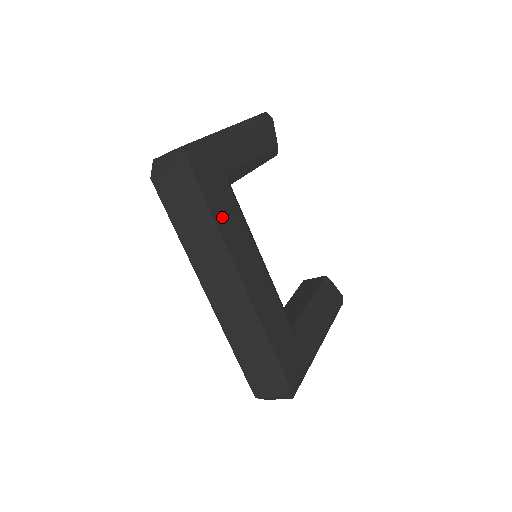
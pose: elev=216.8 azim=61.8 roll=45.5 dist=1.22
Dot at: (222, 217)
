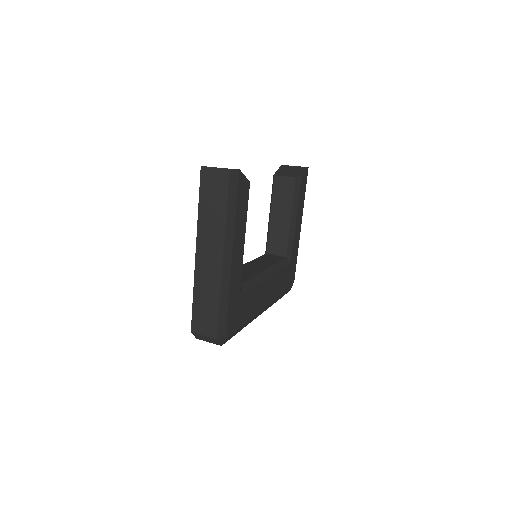
Dot at: (248, 313)
